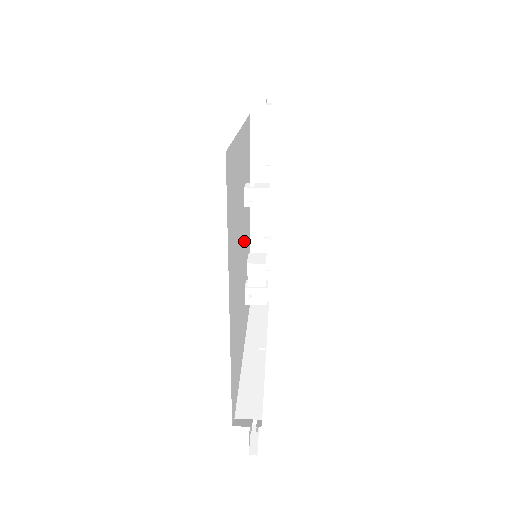
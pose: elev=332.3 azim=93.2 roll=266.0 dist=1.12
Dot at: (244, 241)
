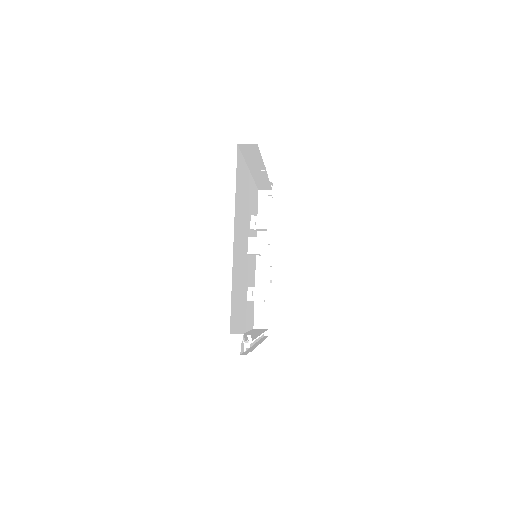
Dot at: occluded
